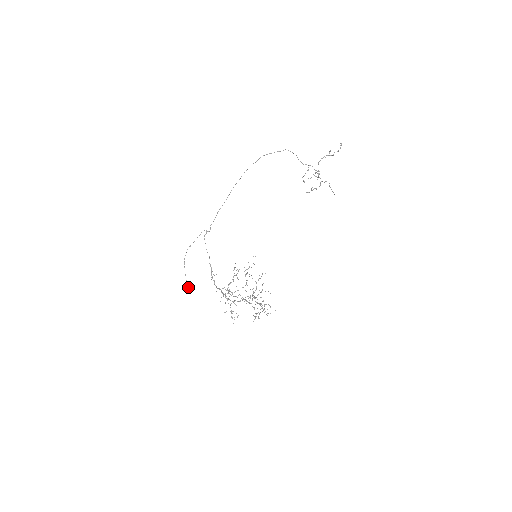
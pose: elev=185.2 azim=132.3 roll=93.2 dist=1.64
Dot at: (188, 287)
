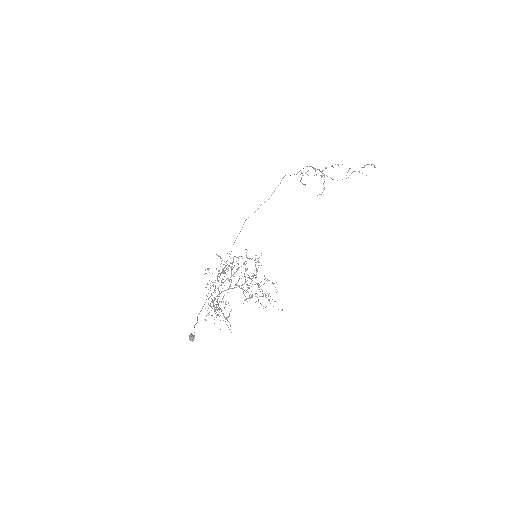
Dot at: (190, 334)
